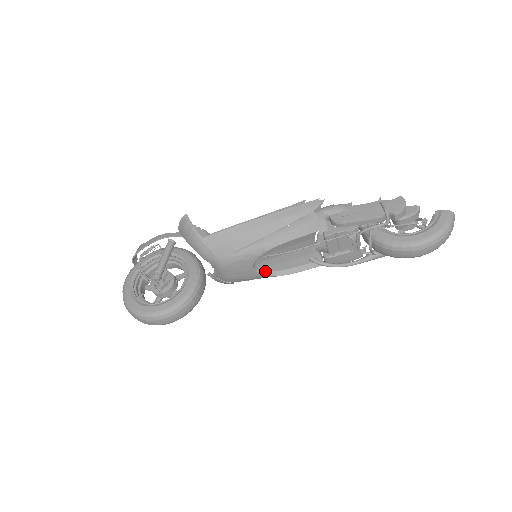
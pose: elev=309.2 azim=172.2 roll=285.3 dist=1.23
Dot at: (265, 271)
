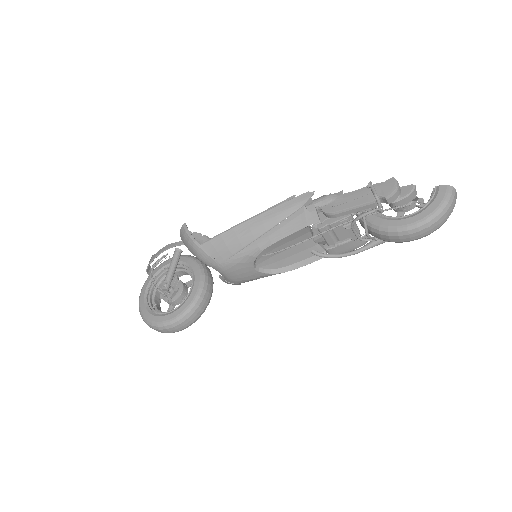
Dot at: (268, 269)
